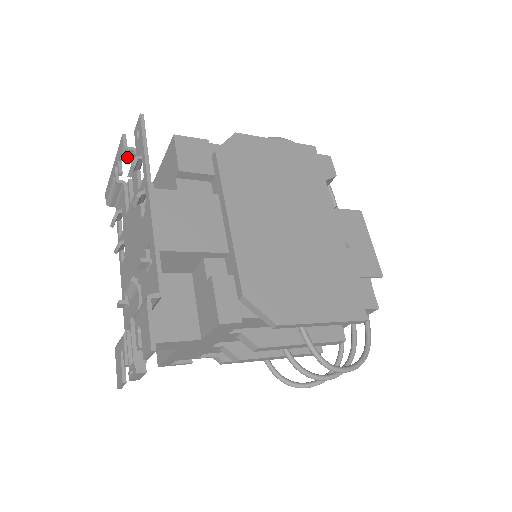
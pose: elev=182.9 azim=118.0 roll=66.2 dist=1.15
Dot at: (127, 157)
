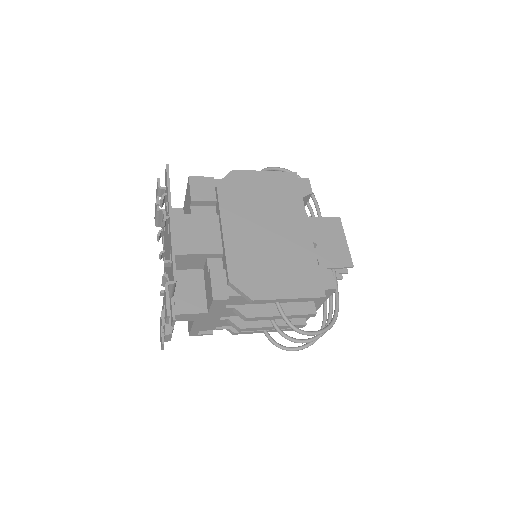
Dot at: (161, 193)
